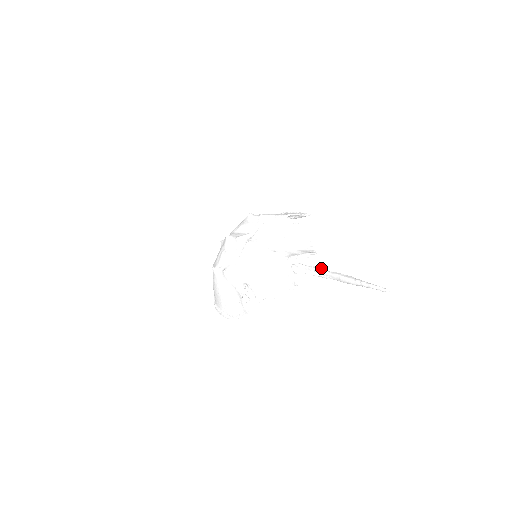
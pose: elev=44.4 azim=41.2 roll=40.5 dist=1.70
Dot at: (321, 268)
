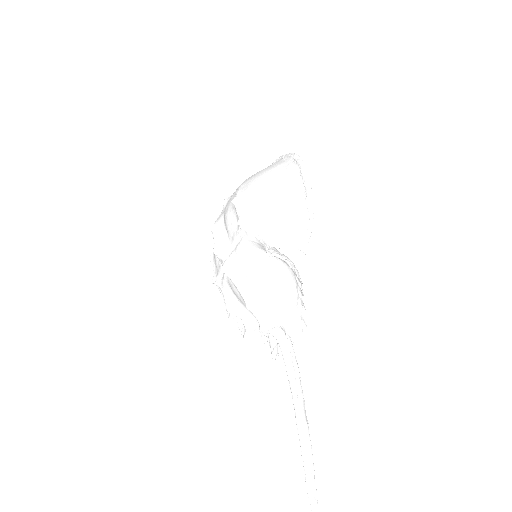
Dot at: (294, 368)
